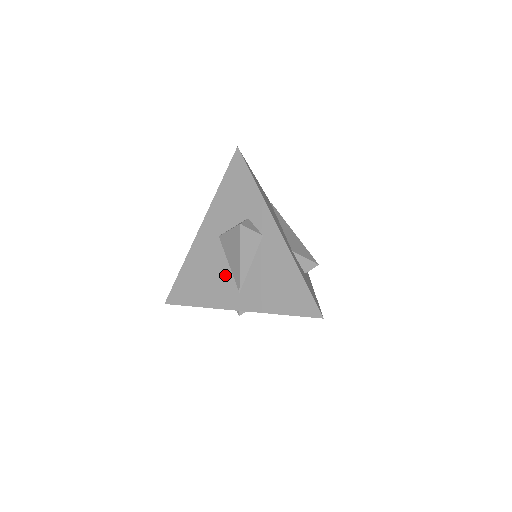
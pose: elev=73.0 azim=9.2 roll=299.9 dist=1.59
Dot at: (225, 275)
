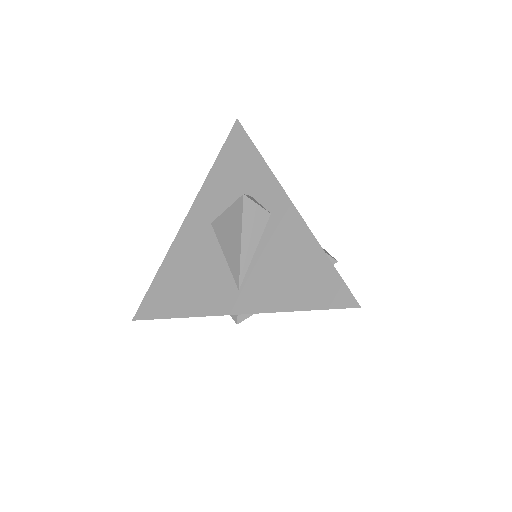
Dot at: (219, 270)
